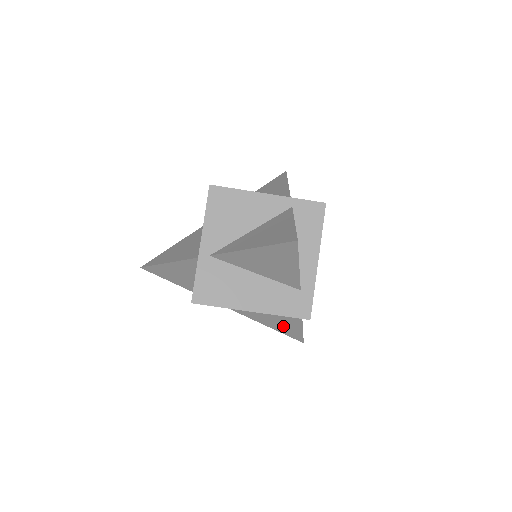
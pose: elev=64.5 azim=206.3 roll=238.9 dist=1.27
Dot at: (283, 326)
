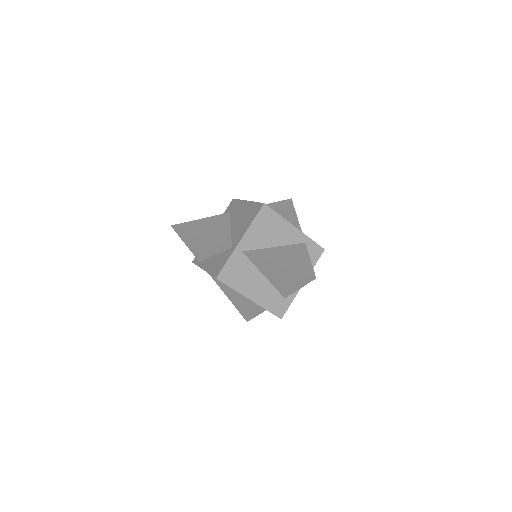
Dot at: (244, 307)
